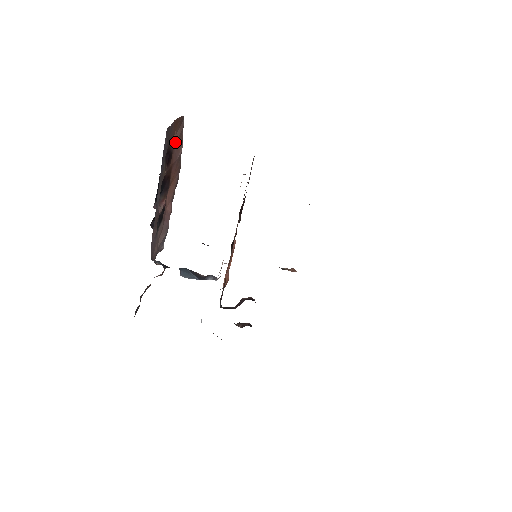
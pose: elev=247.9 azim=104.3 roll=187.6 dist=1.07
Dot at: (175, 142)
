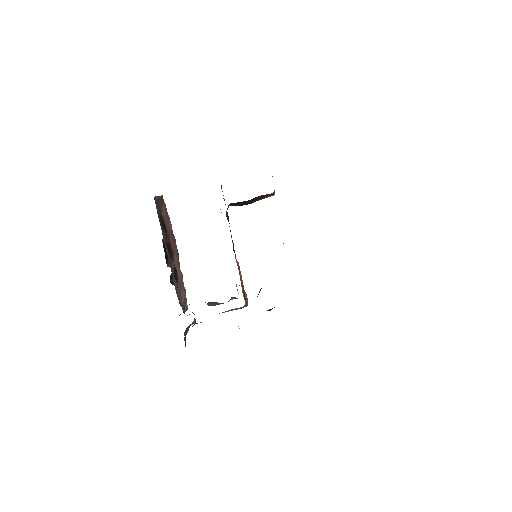
Dot at: (164, 218)
